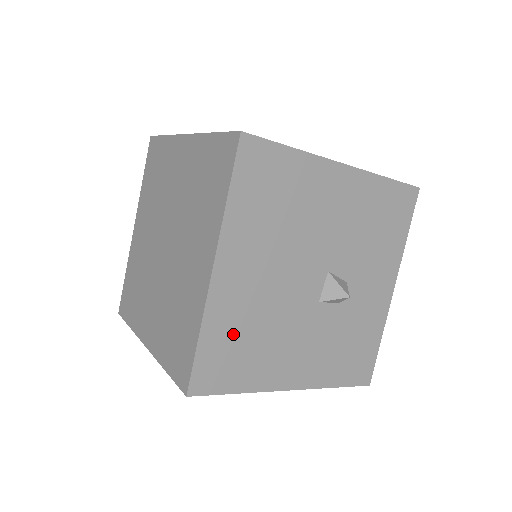
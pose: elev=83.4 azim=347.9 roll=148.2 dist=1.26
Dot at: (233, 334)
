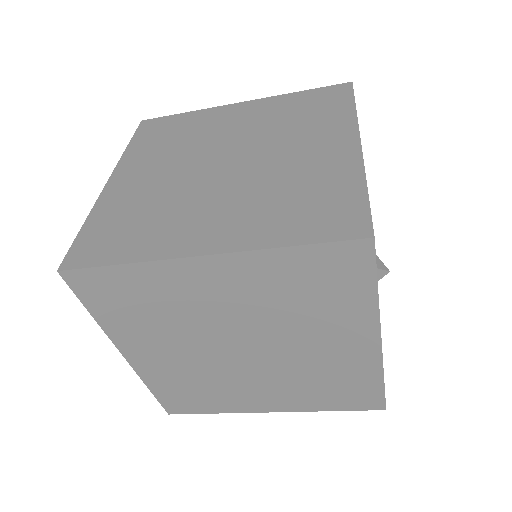
Dot at: occluded
